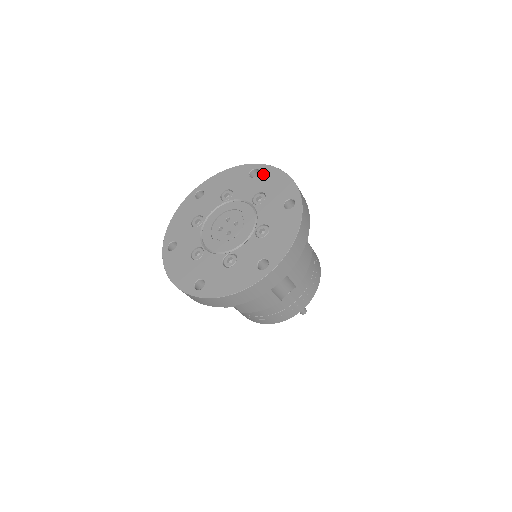
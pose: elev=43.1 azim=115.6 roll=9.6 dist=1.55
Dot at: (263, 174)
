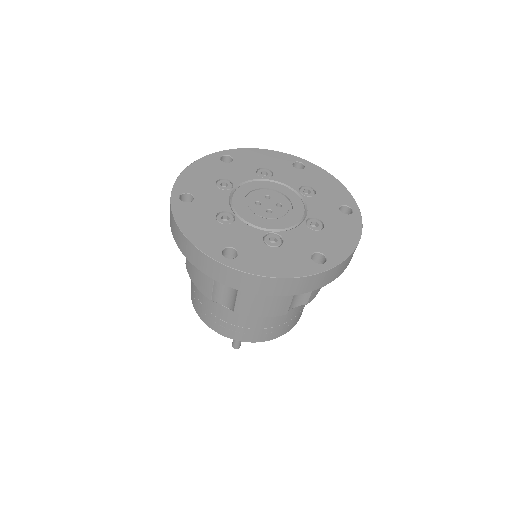
Dot at: (311, 170)
